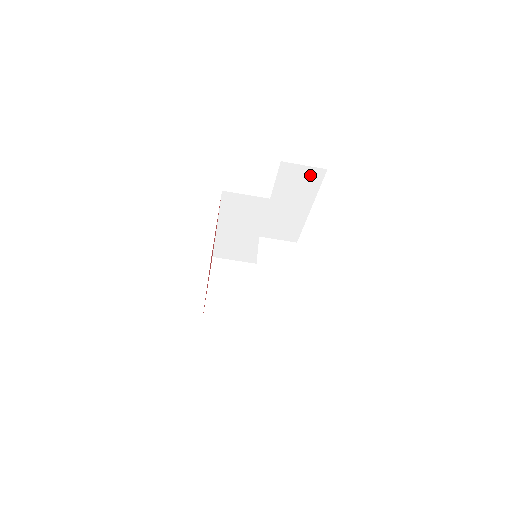
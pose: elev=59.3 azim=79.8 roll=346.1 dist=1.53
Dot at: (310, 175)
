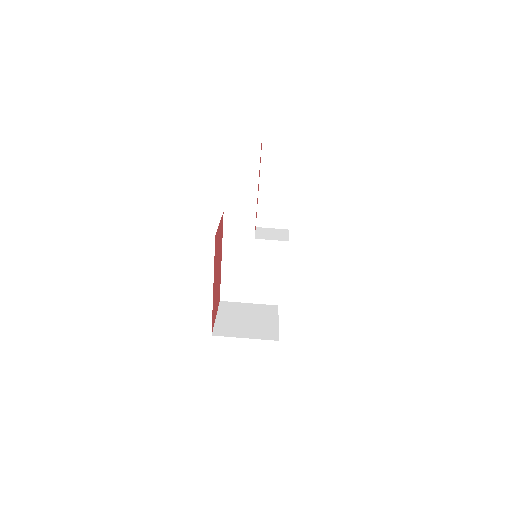
Dot at: (286, 147)
